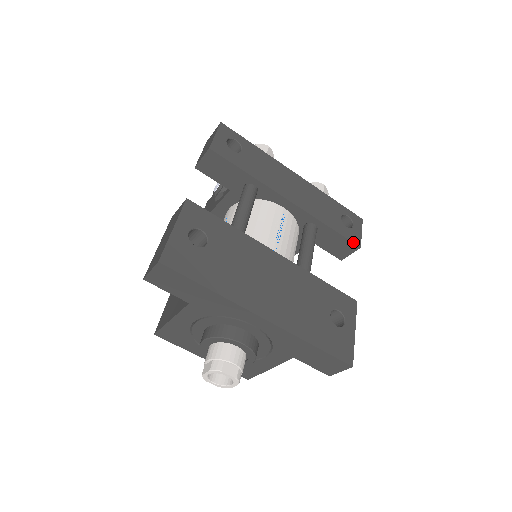
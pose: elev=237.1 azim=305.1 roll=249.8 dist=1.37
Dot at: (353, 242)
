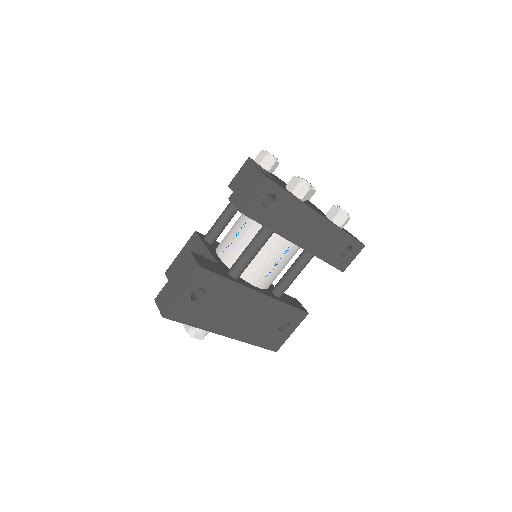
Dot at: (339, 269)
